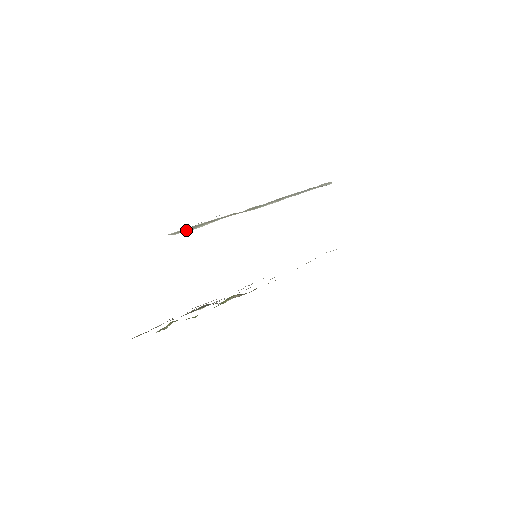
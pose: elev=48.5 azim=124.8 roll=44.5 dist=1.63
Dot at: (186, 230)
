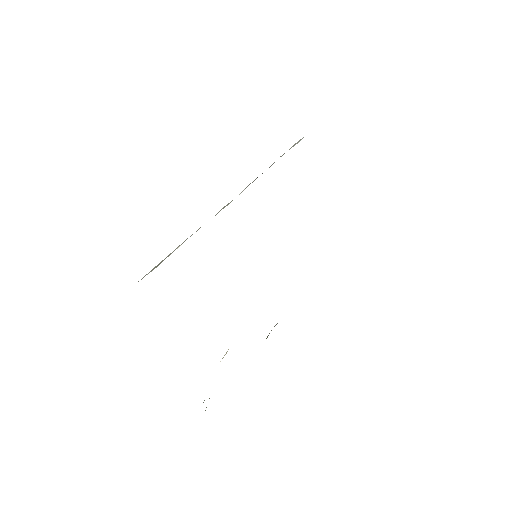
Dot at: occluded
